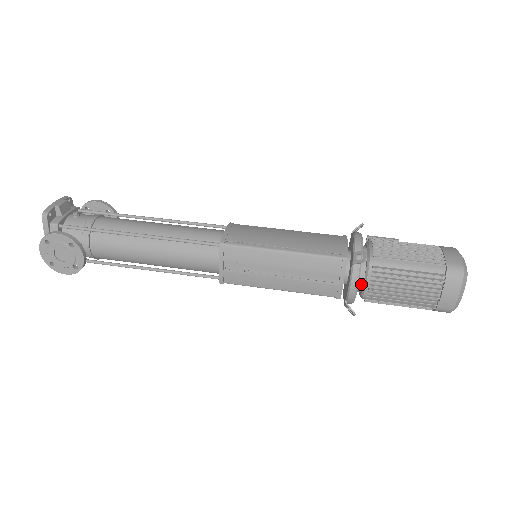
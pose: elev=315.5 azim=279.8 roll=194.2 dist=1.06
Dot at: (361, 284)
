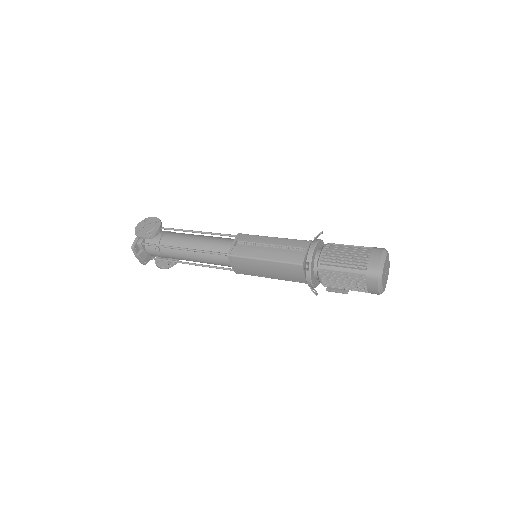
Dot at: (318, 255)
